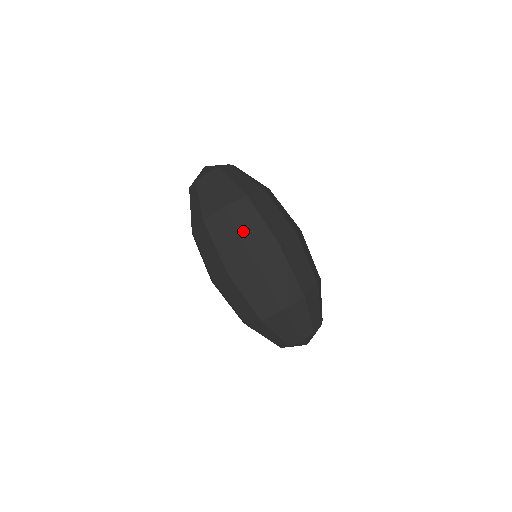
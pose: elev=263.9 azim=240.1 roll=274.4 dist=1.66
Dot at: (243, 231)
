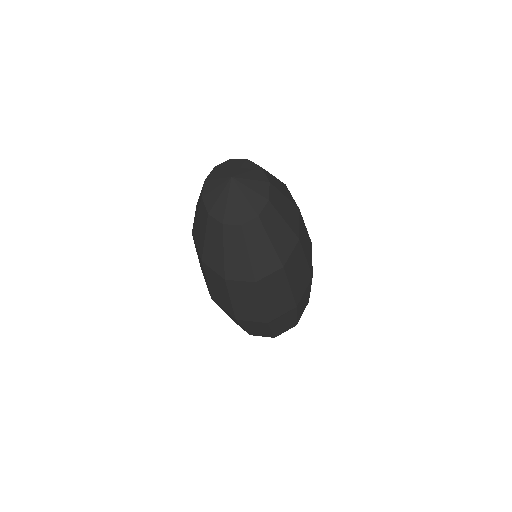
Dot at: (267, 301)
